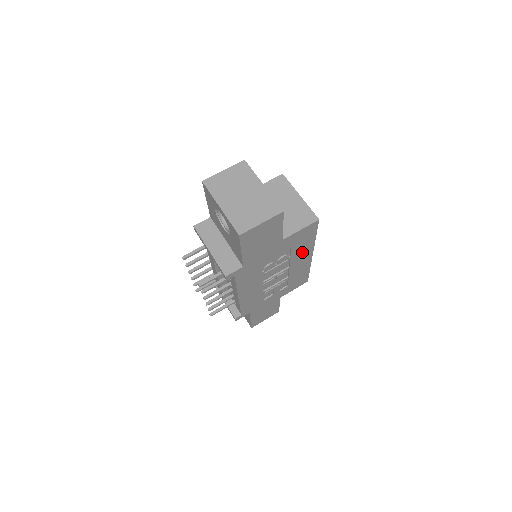
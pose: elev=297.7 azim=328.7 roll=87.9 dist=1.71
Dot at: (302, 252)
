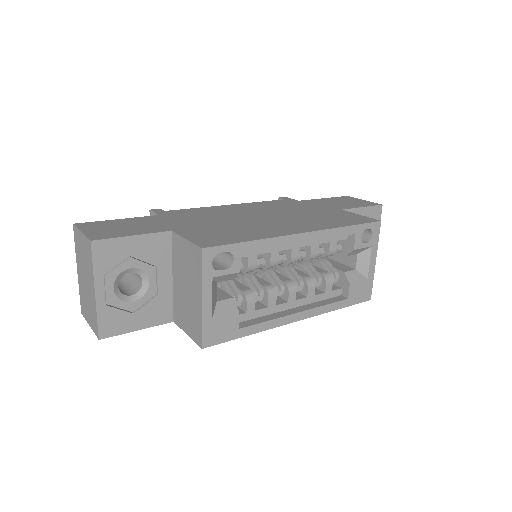
Dot at: occluded
